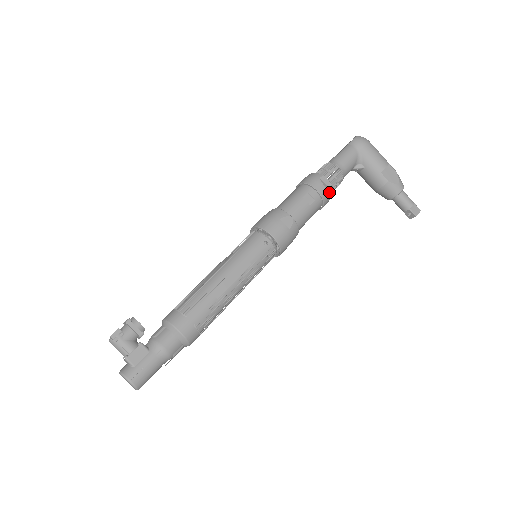
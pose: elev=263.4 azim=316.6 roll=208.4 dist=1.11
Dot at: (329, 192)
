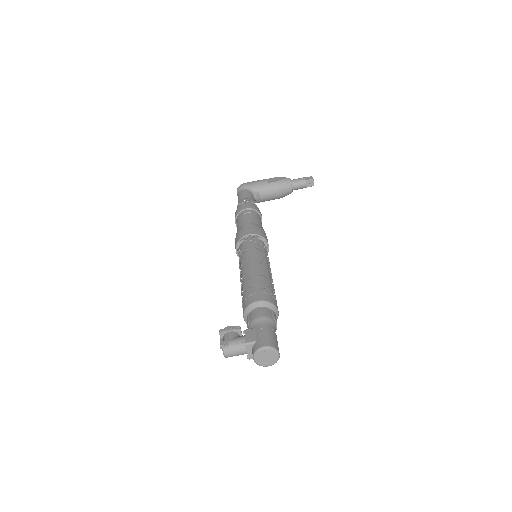
Dot at: (253, 206)
